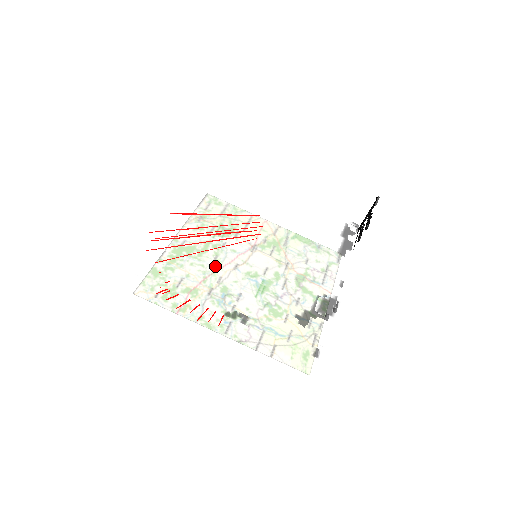
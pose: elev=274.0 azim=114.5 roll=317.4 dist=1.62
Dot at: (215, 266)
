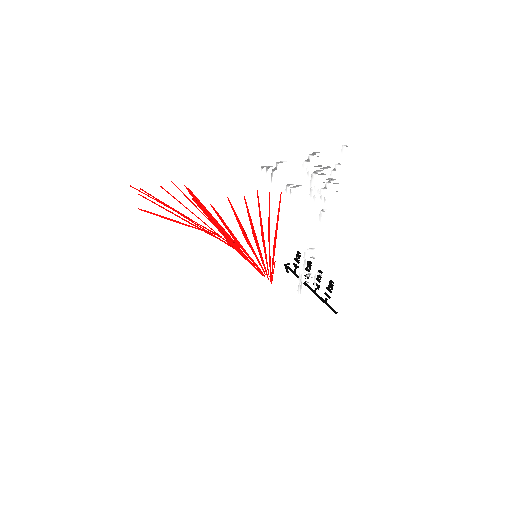
Dot at: occluded
